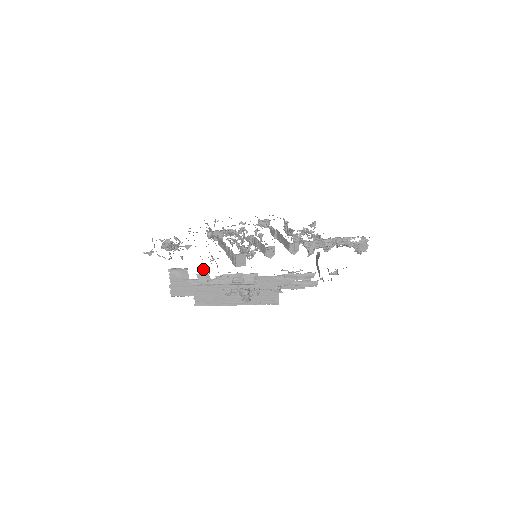
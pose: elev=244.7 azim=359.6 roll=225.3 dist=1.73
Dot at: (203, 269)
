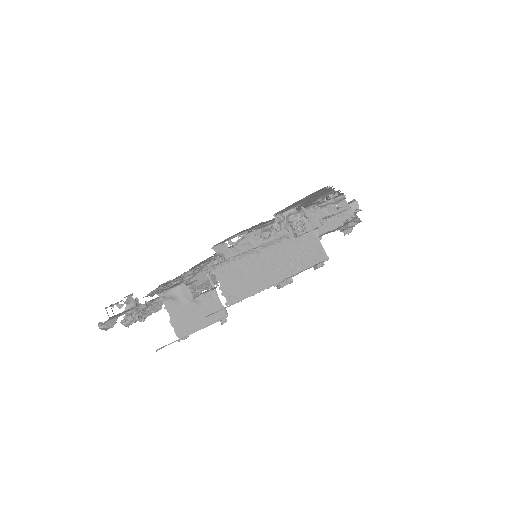
Dot at: (207, 275)
